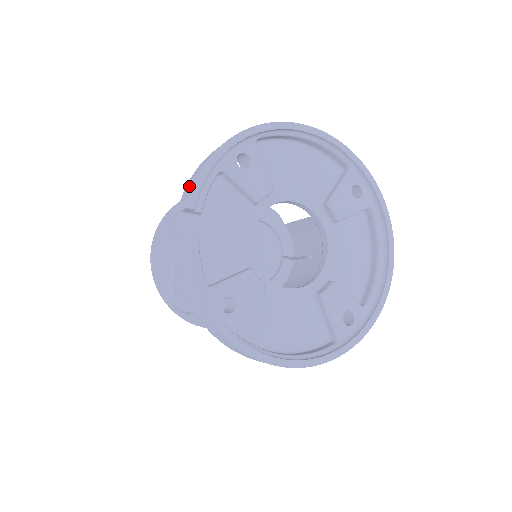
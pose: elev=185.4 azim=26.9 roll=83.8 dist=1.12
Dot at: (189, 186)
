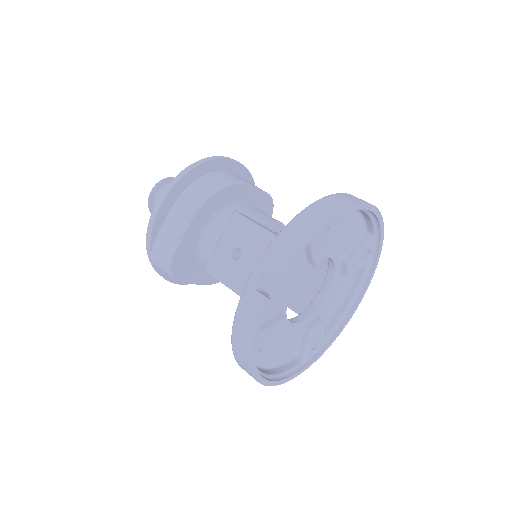
Dot at: (282, 251)
